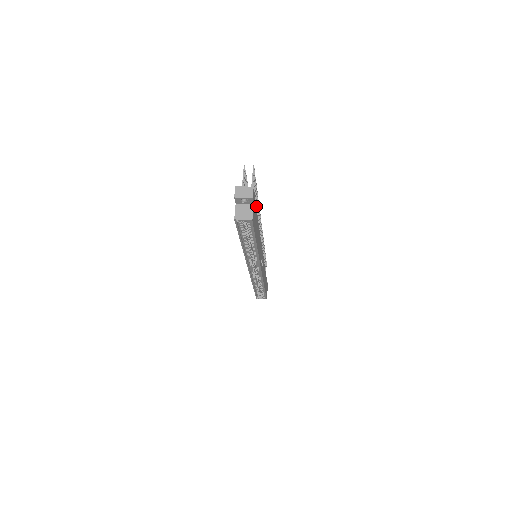
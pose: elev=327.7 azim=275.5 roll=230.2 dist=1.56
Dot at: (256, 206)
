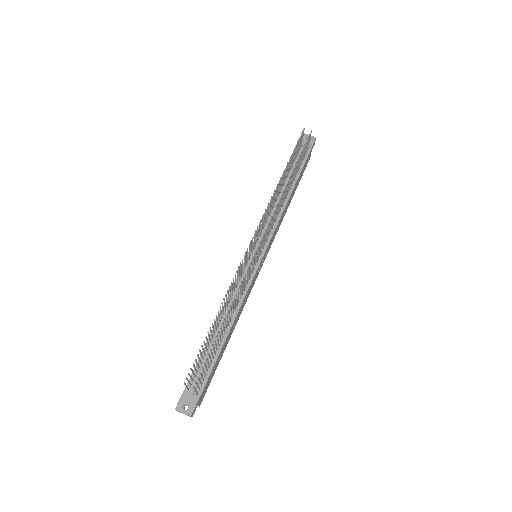
Dot at: (221, 333)
